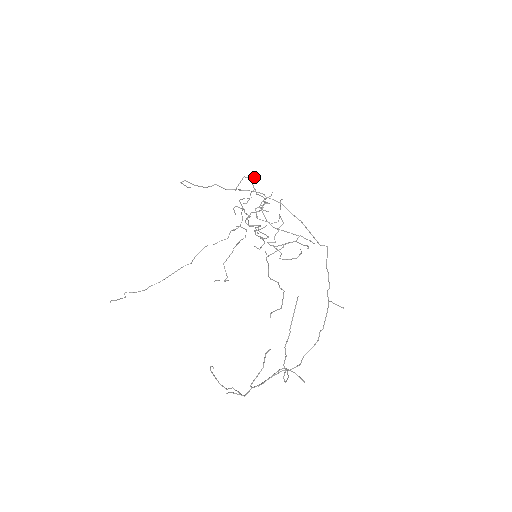
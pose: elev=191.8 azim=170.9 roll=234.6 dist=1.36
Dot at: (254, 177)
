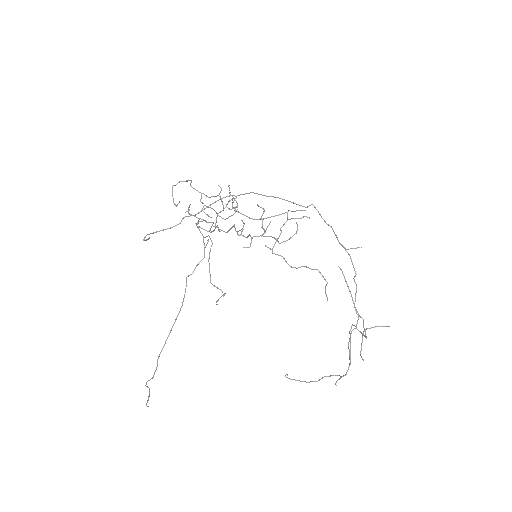
Dot at: (186, 180)
